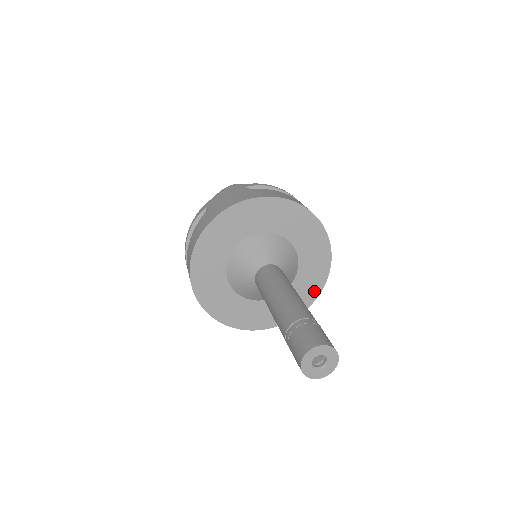
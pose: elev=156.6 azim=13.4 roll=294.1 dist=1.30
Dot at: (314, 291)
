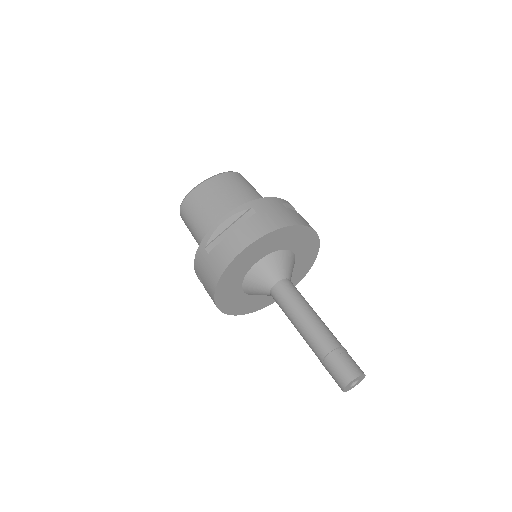
Dot at: occluded
